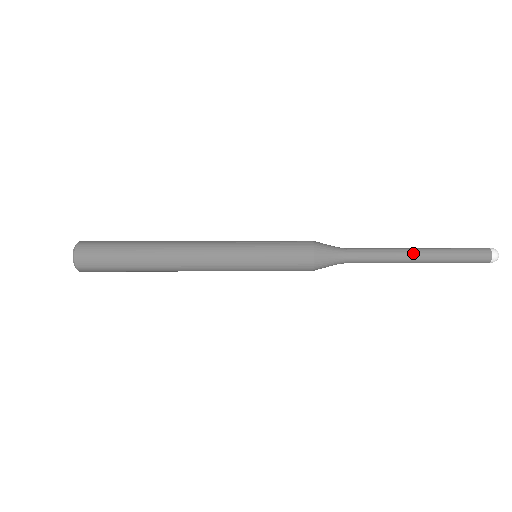
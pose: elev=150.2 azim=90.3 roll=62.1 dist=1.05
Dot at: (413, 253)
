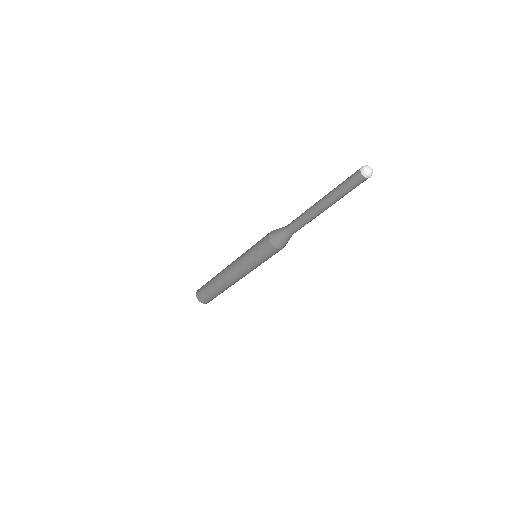
Dot at: occluded
